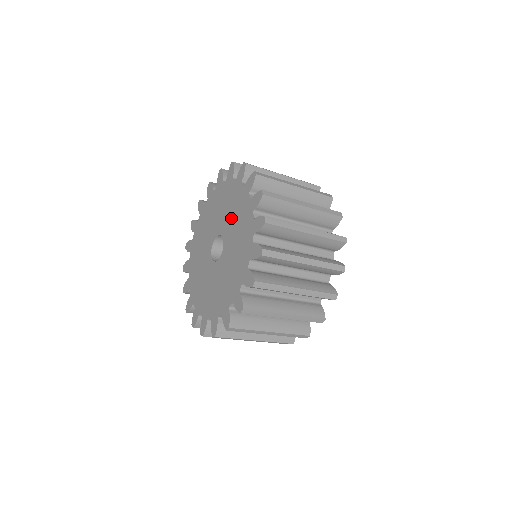
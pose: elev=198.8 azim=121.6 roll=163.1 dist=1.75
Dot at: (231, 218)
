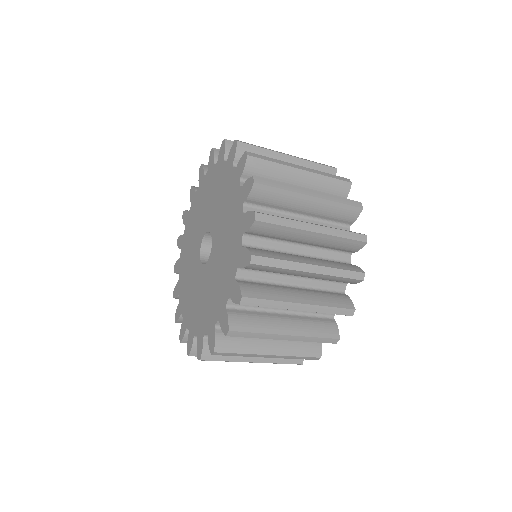
Dot at: (207, 206)
